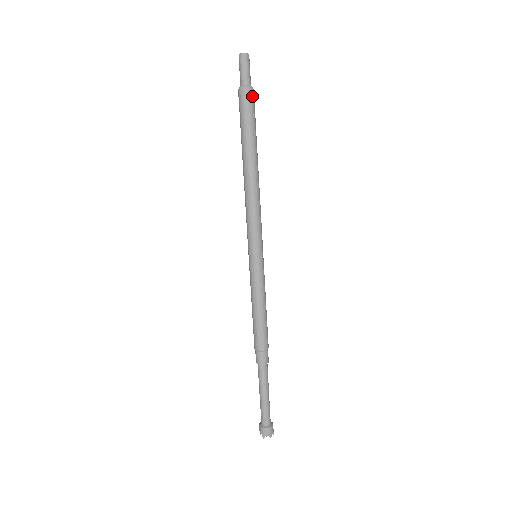
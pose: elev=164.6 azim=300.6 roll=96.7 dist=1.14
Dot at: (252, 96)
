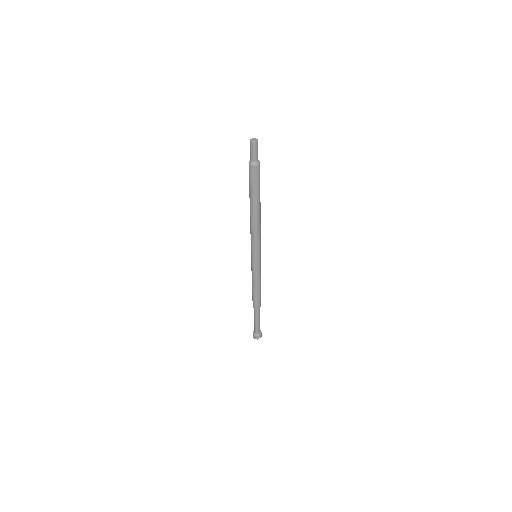
Dot at: (256, 170)
